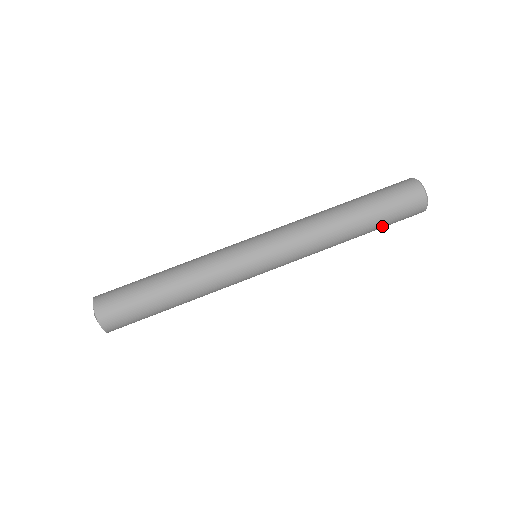
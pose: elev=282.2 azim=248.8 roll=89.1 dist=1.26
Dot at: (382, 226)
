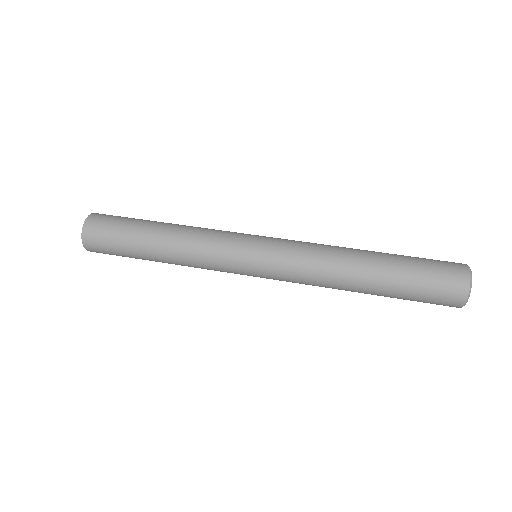
Dot at: (402, 296)
